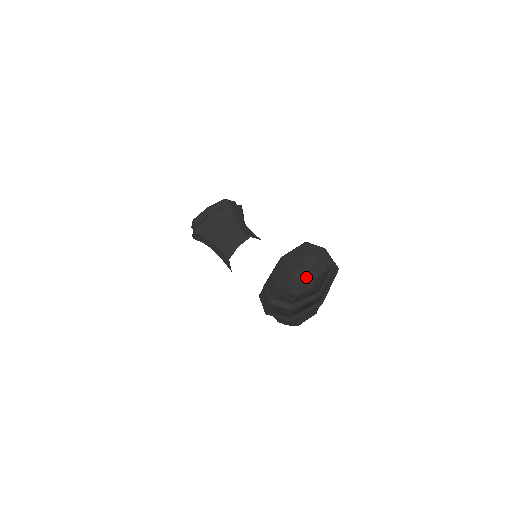
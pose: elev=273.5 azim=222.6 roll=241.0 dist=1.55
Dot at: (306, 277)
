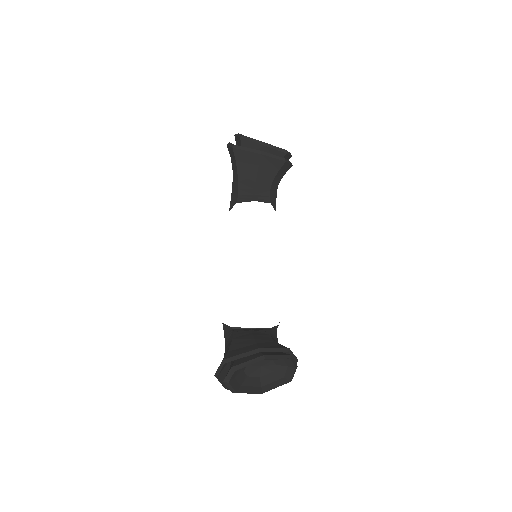
Dot at: (266, 366)
